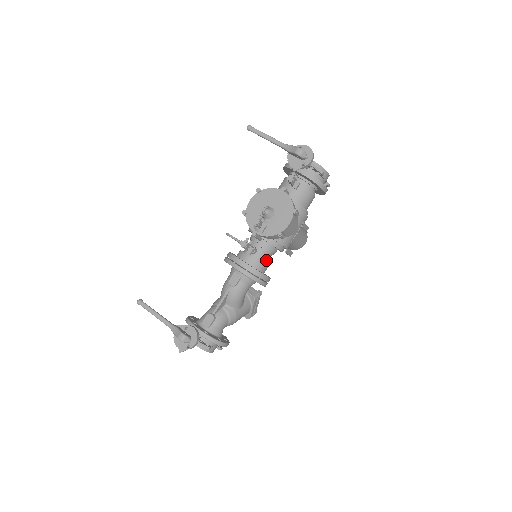
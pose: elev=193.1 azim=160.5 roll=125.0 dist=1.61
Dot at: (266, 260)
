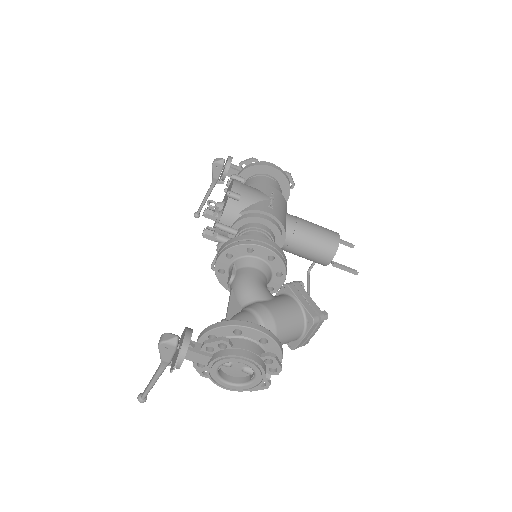
Dot at: occluded
